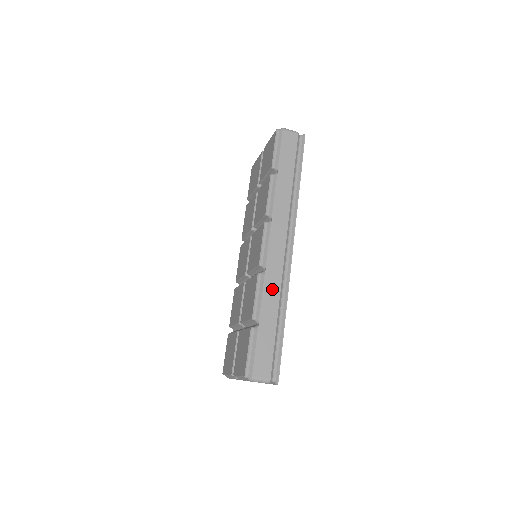
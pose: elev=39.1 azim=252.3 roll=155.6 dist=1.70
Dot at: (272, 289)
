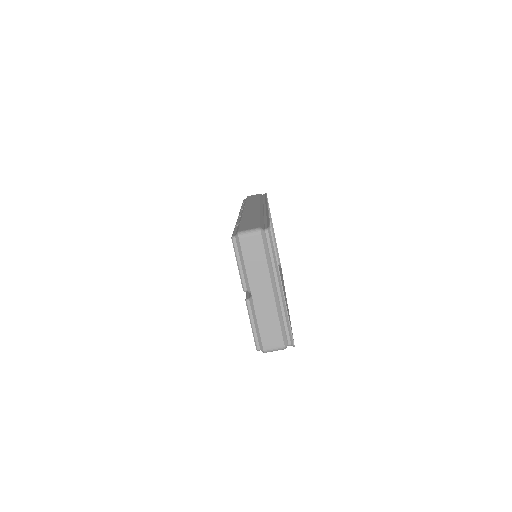
Dot at: (251, 214)
